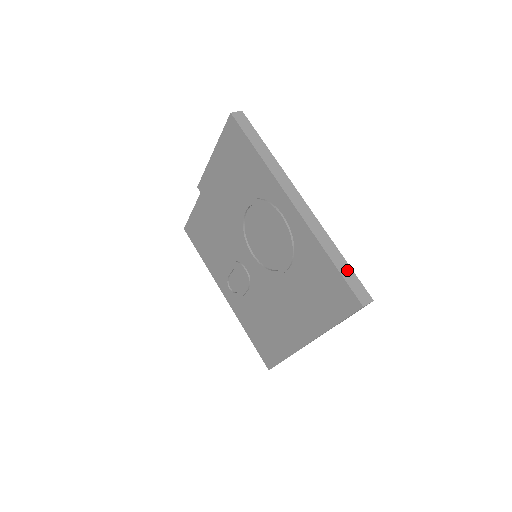
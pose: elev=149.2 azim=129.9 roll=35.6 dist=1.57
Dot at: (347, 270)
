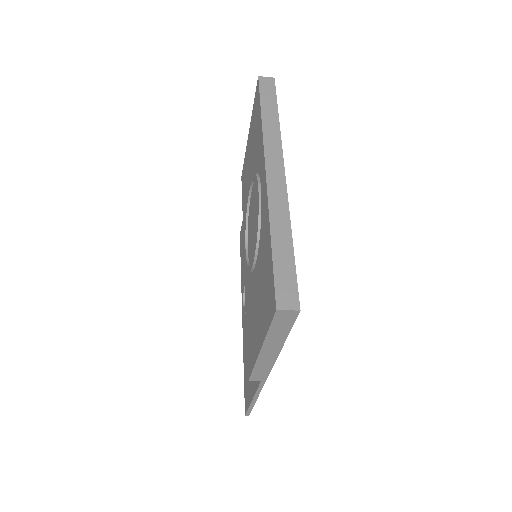
Dot at: (286, 260)
